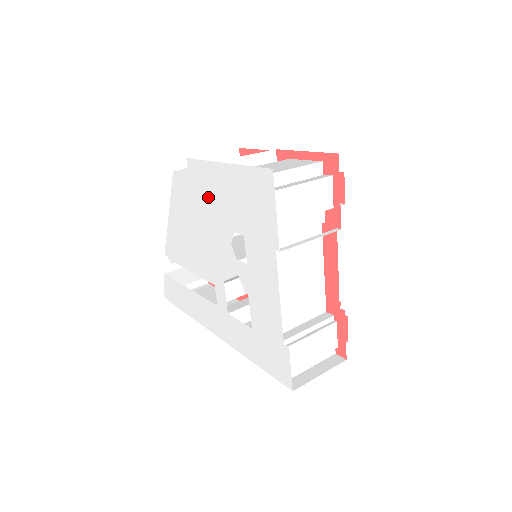
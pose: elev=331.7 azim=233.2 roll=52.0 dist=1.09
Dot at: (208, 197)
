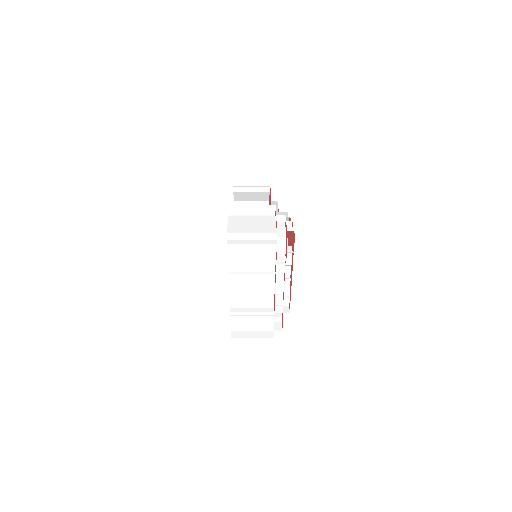
Dot at: occluded
